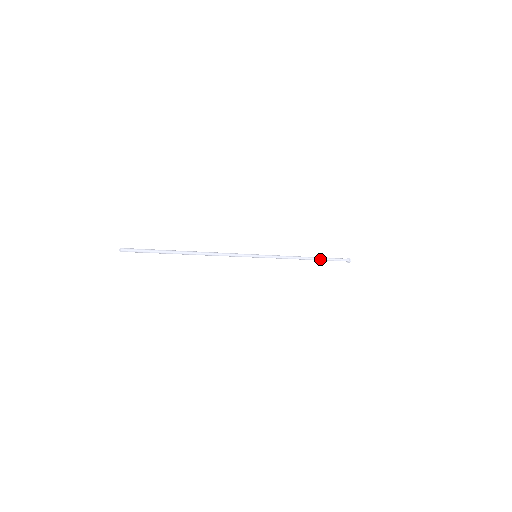
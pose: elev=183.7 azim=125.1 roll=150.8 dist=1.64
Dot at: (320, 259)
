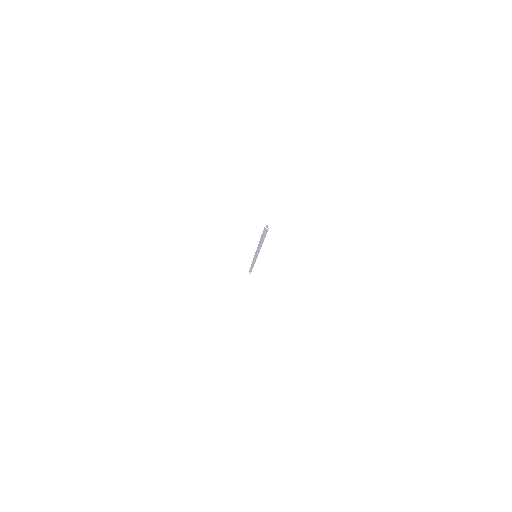
Dot at: occluded
